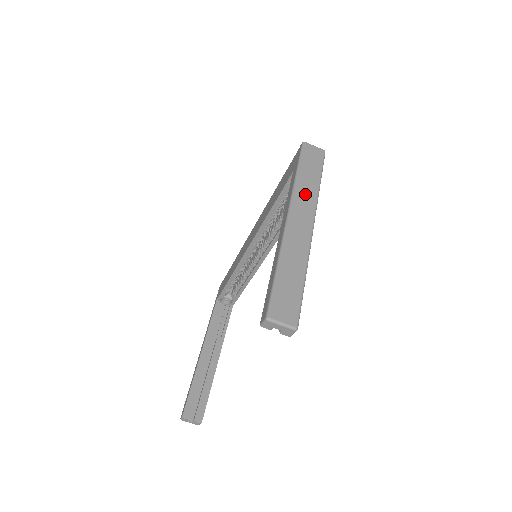
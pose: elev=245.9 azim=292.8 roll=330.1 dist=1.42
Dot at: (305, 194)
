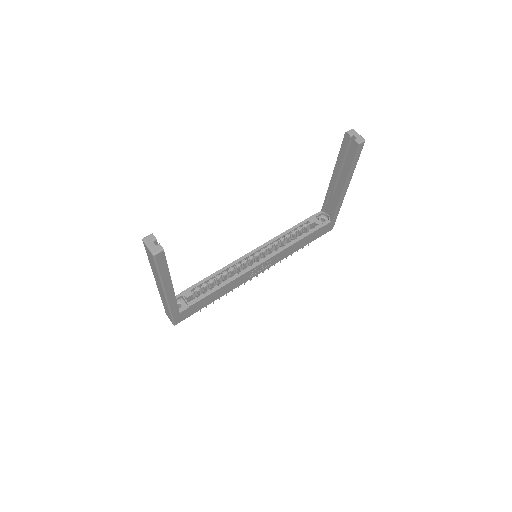
Dot at: occluded
